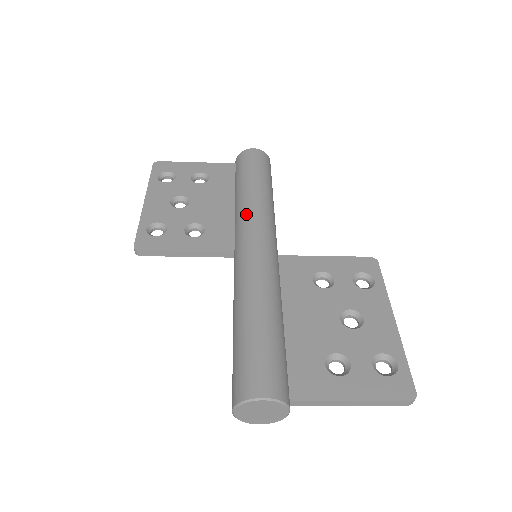
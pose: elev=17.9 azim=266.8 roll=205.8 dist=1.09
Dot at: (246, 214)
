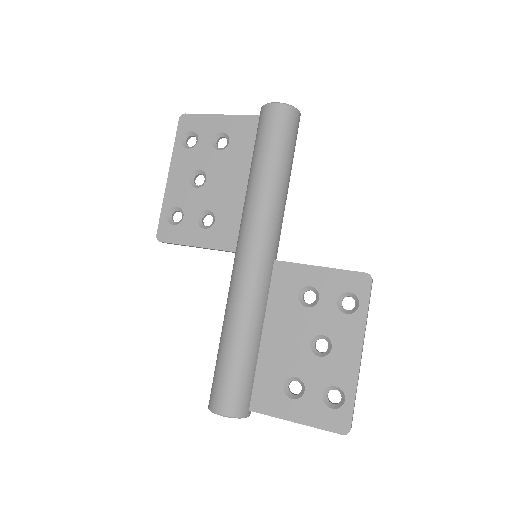
Dot at: (247, 213)
